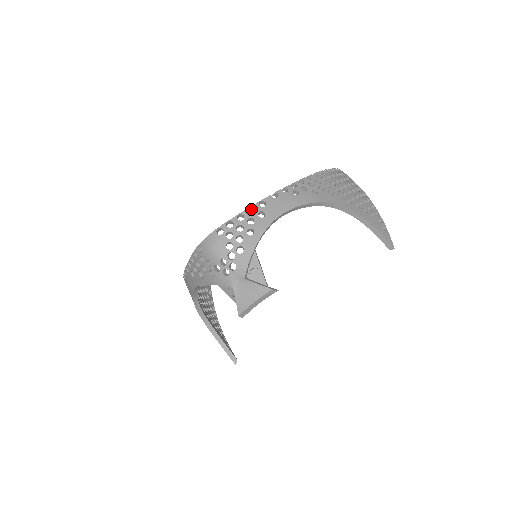
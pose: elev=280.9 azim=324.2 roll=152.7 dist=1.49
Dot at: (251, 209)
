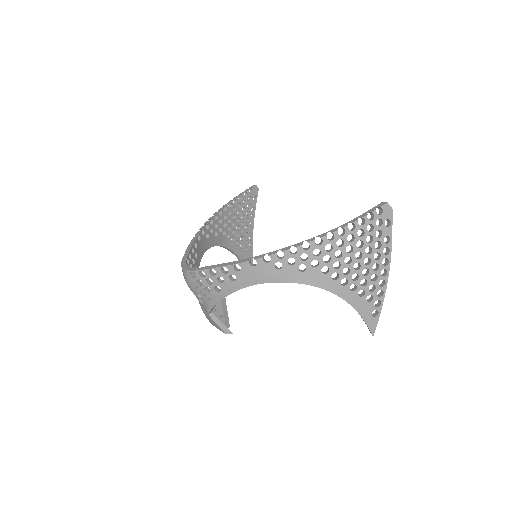
Dot at: (227, 265)
